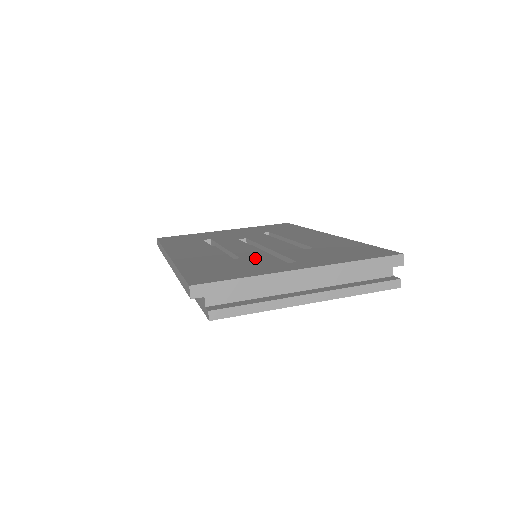
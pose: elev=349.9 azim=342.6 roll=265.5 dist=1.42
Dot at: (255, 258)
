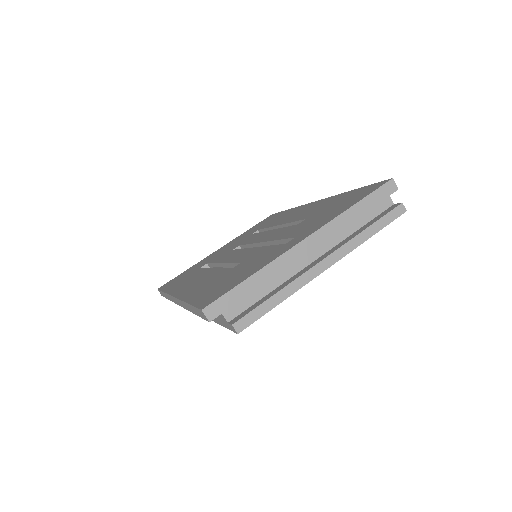
Dot at: (254, 256)
